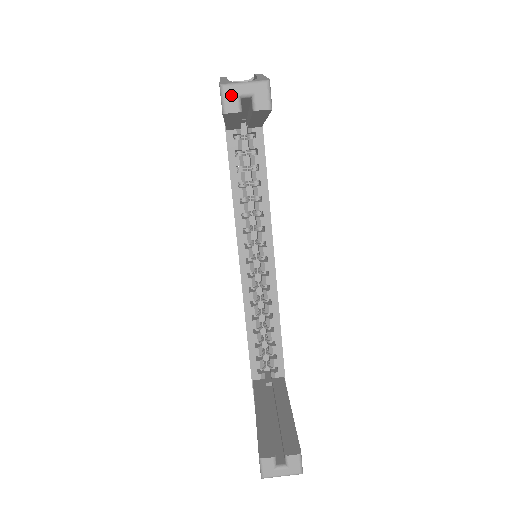
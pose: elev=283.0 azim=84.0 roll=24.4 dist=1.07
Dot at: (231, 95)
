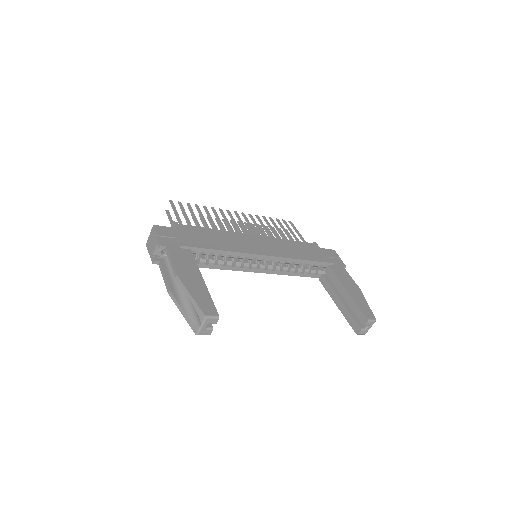
Dot at: (204, 332)
